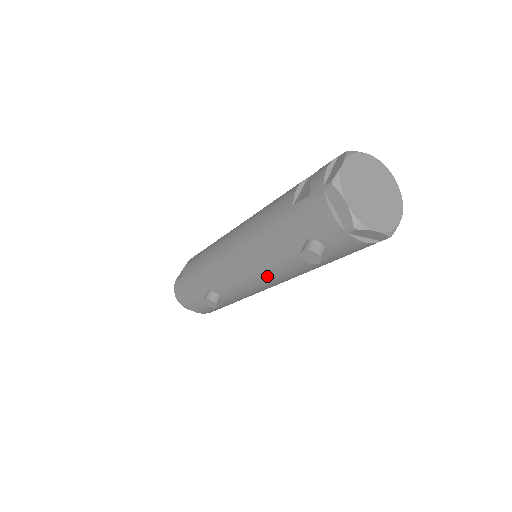
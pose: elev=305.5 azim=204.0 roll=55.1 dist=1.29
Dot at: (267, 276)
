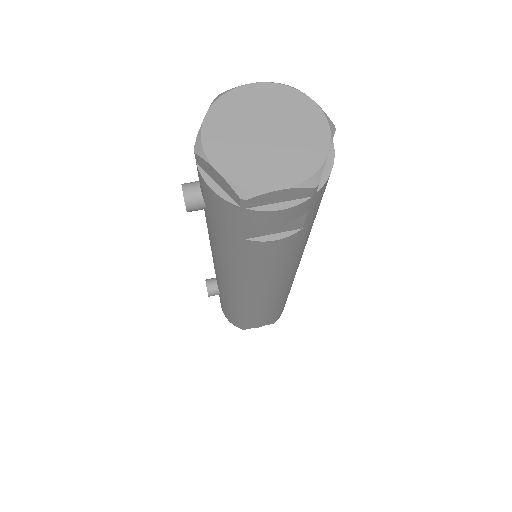
Dot at: (213, 253)
